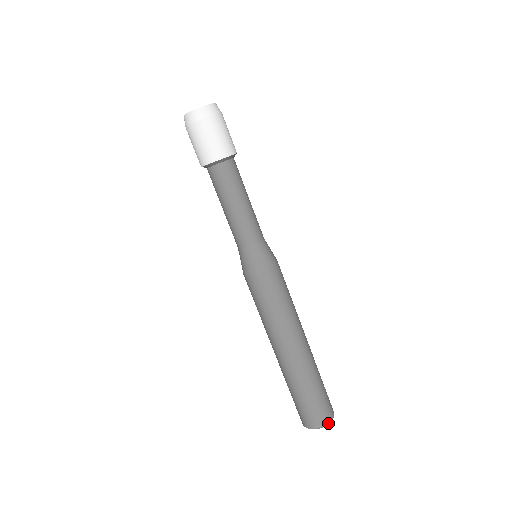
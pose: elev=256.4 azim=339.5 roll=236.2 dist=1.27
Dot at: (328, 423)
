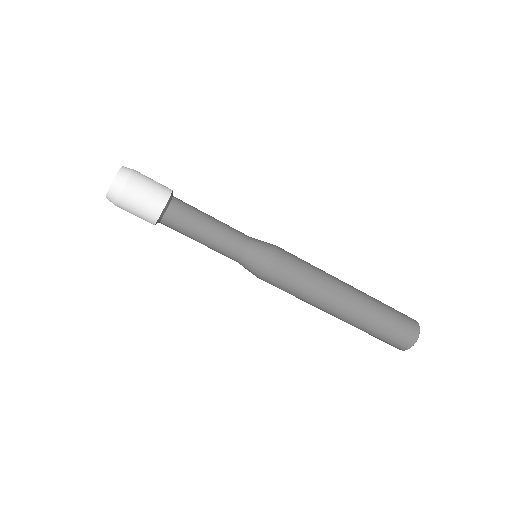
Dot at: occluded
